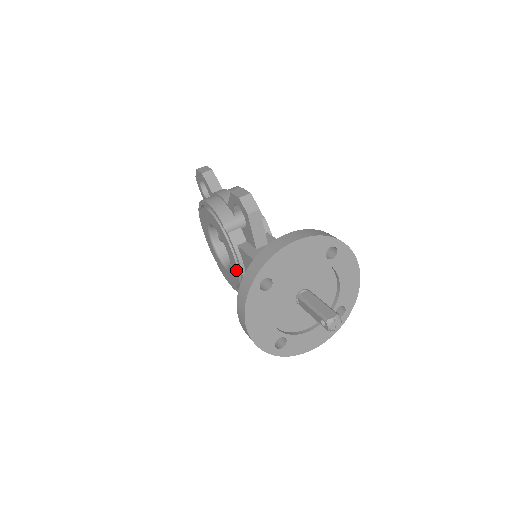
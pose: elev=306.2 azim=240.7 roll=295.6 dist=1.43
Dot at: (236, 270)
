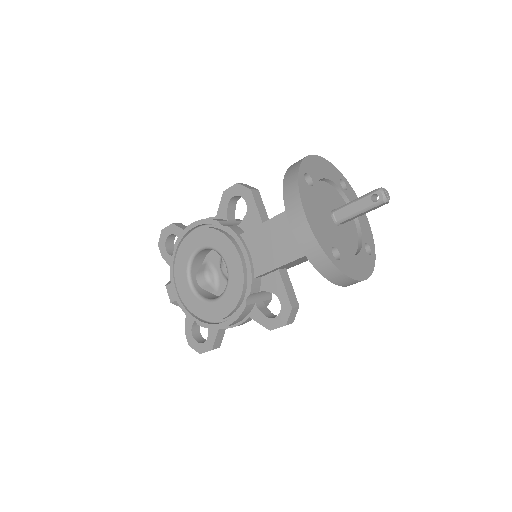
Dot at: (239, 270)
